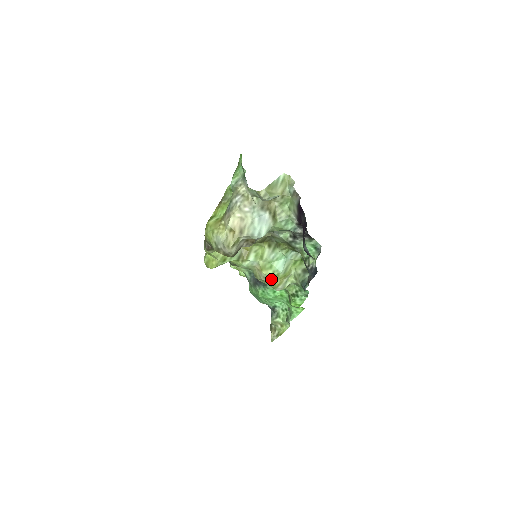
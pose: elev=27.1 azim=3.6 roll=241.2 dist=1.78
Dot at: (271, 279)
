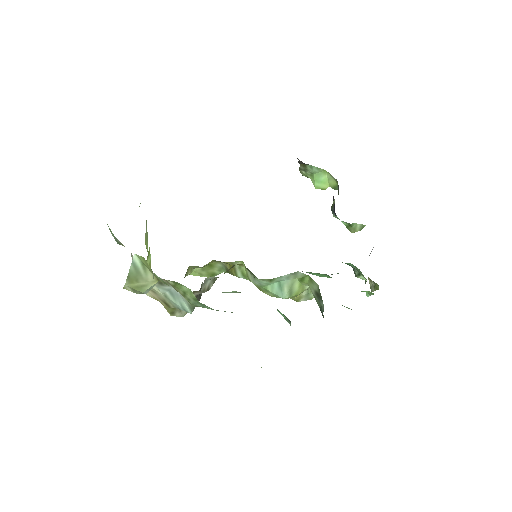
Dot at: occluded
